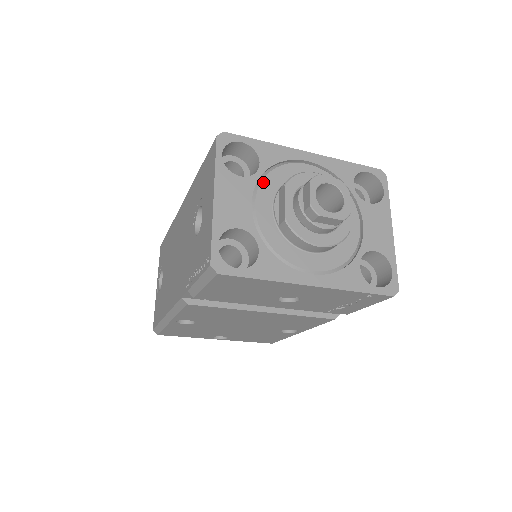
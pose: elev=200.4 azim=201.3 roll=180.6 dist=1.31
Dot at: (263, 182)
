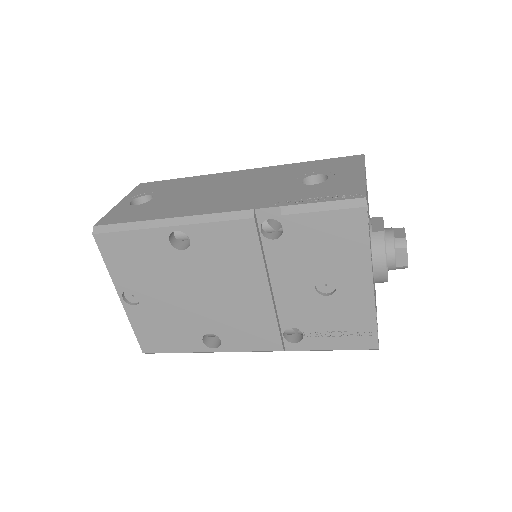
Dot at: occluded
